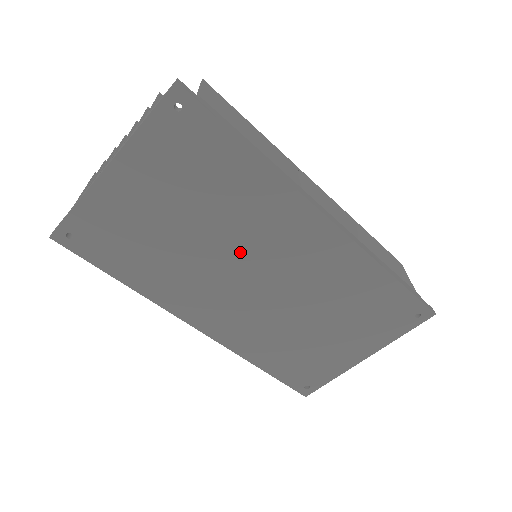
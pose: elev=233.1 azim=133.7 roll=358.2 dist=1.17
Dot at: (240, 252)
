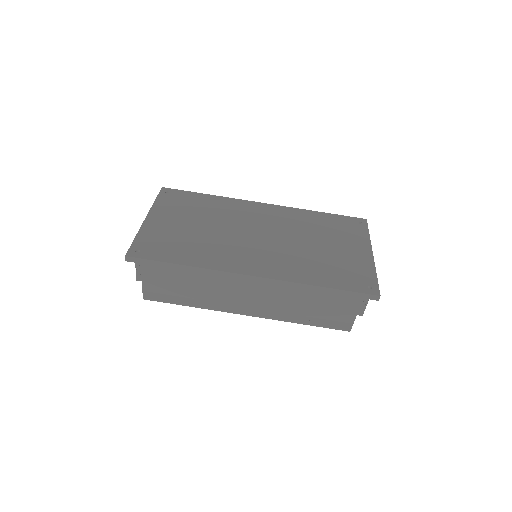
Dot at: (238, 228)
